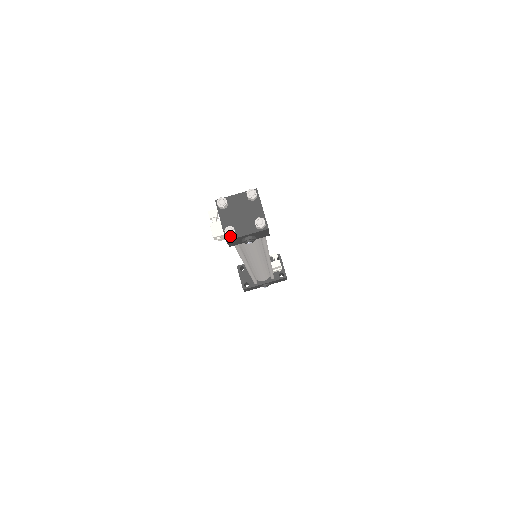
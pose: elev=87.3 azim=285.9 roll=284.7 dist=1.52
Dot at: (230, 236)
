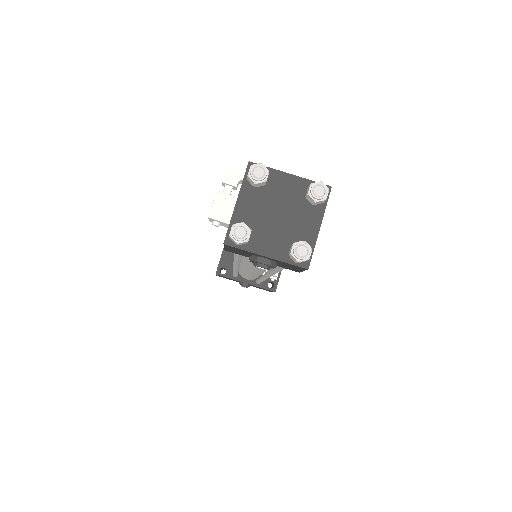
Dot at: (235, 242)
